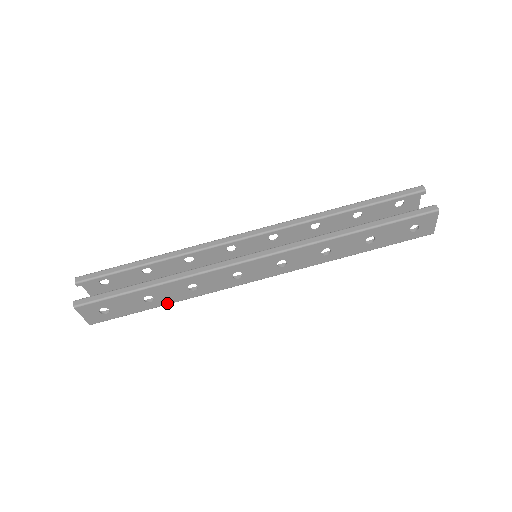
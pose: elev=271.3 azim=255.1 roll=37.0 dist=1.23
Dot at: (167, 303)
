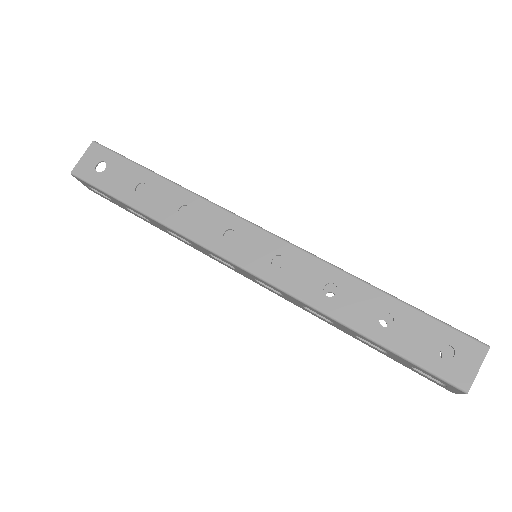
Dot at: (144, 210)
